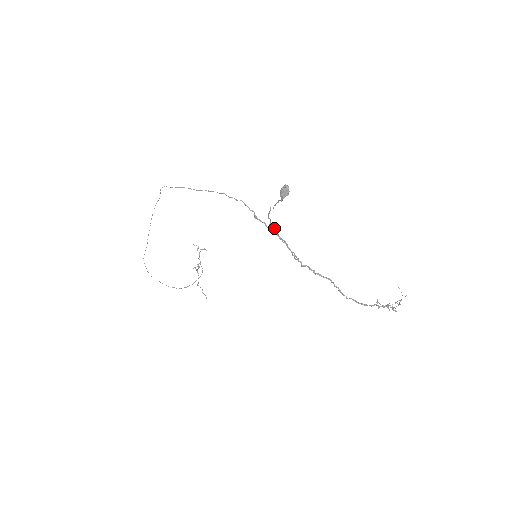
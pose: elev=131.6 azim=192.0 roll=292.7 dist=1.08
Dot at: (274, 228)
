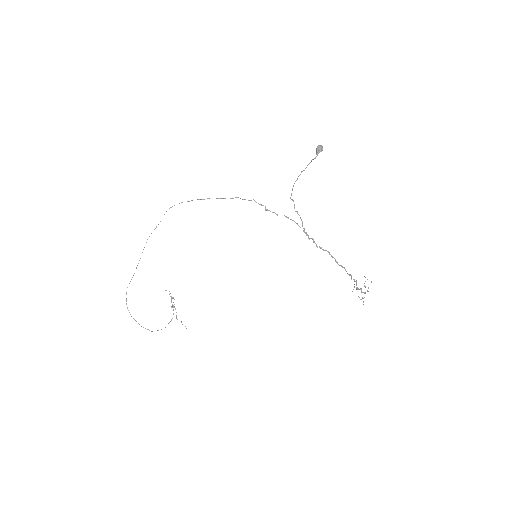
Dot at: occluded
